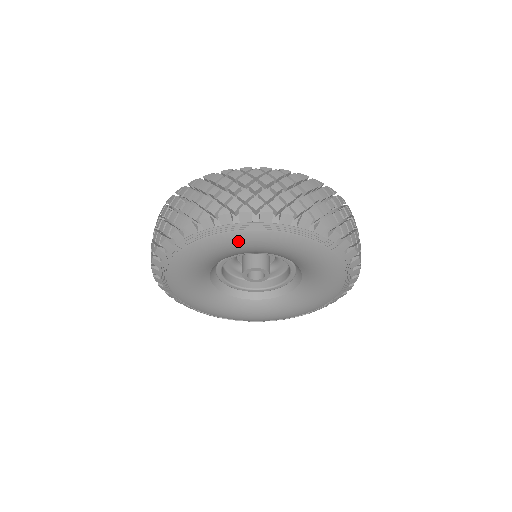
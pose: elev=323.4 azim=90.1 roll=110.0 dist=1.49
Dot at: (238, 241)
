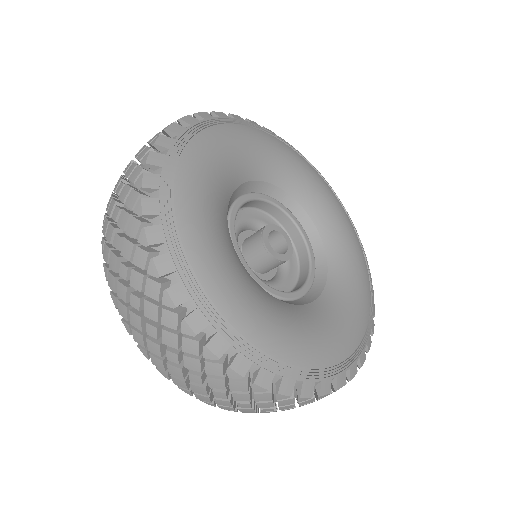
Dot at: (233, 135)
